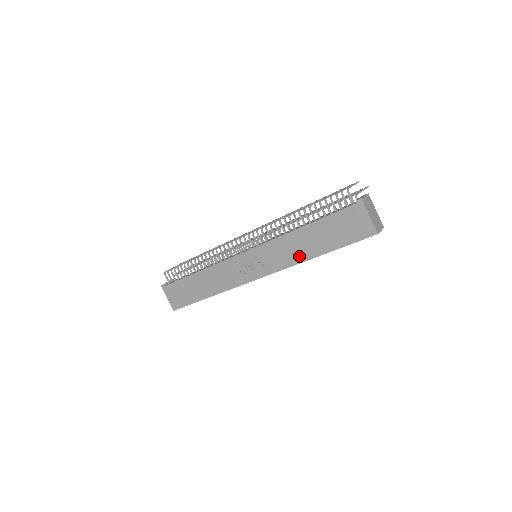
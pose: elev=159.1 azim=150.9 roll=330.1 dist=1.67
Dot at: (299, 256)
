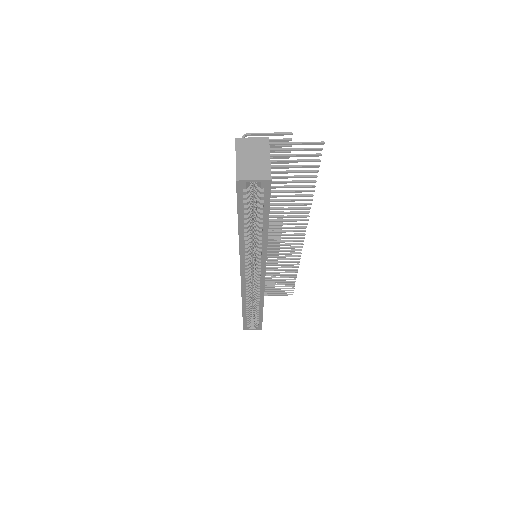
Dot at: occluded
